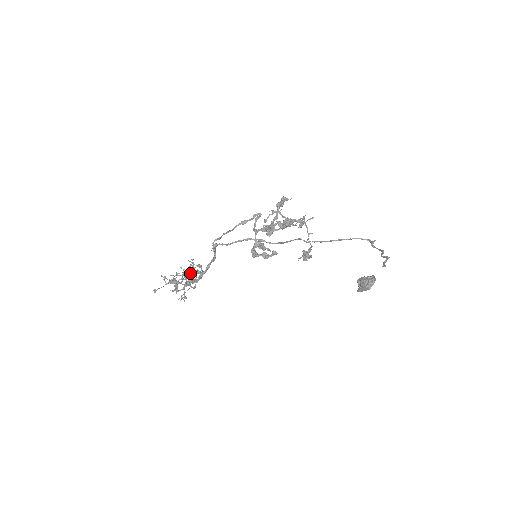
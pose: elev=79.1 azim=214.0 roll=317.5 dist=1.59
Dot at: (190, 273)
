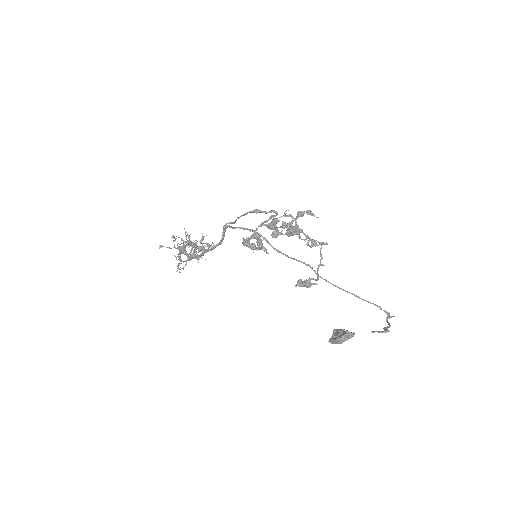
Dot at: occluded
